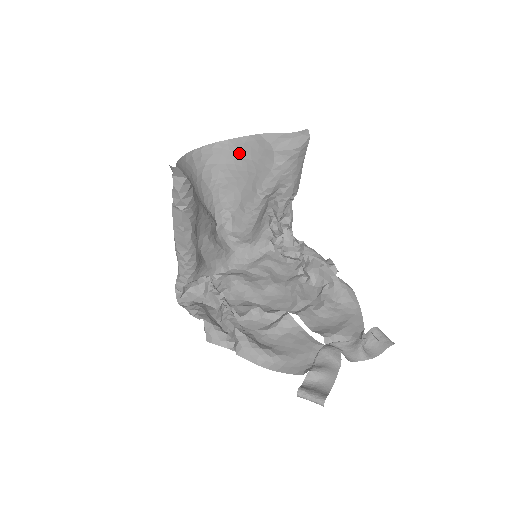
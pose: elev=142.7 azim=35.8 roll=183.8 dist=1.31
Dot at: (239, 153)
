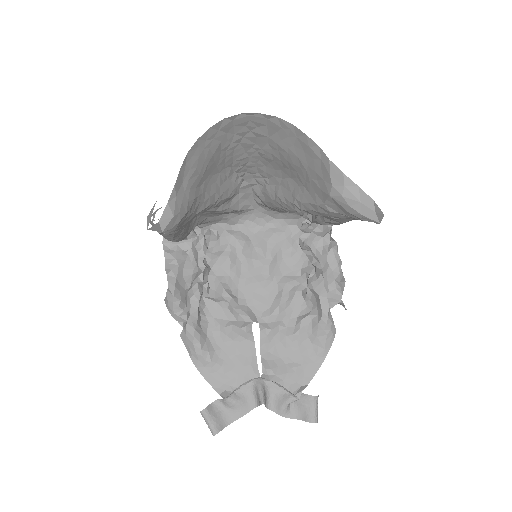
Dot at: (298, 149)
